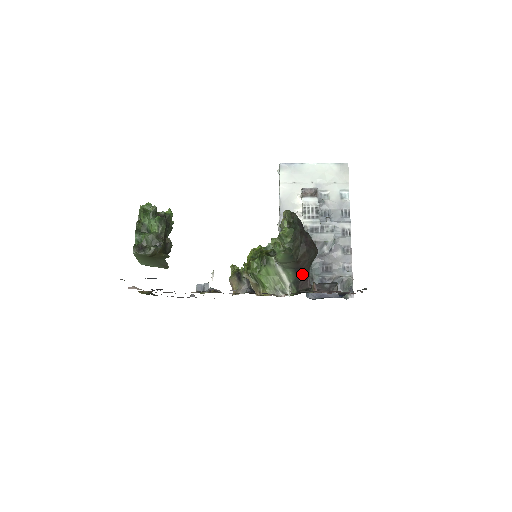
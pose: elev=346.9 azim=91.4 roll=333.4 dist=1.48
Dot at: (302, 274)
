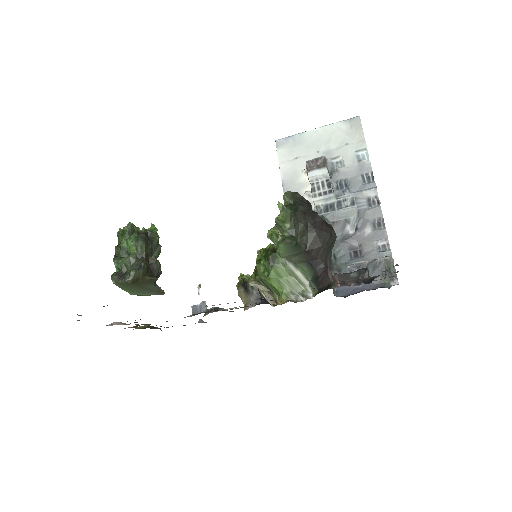
Dot at: (320, 267)
